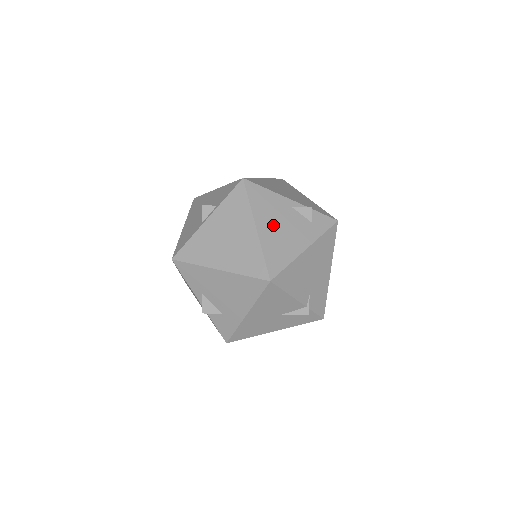
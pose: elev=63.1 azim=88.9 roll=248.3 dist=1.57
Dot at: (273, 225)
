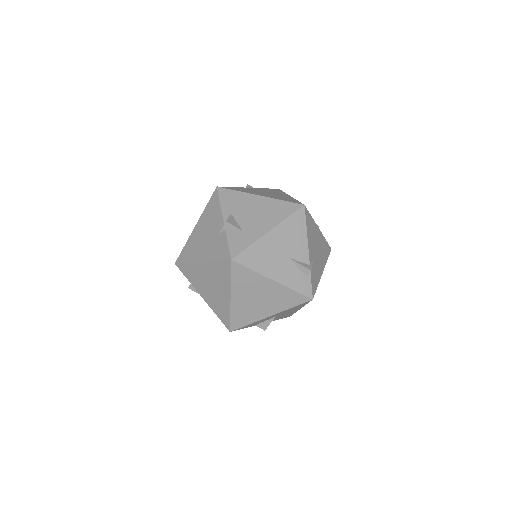
Dot at: occluded
